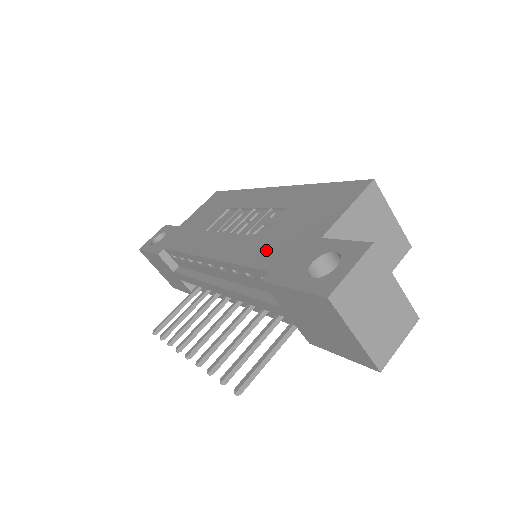
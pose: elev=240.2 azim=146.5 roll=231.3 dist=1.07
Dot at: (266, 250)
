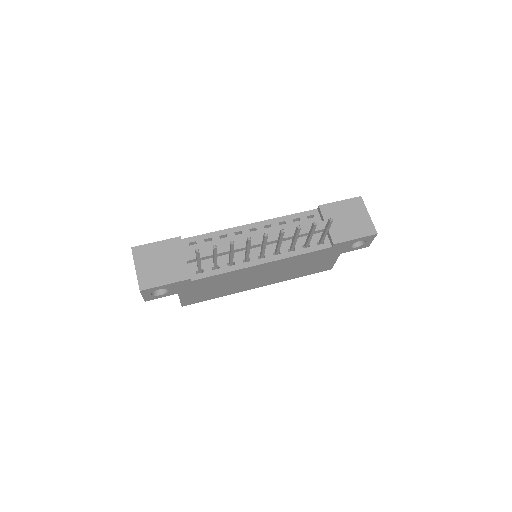
Dot at: occluded
